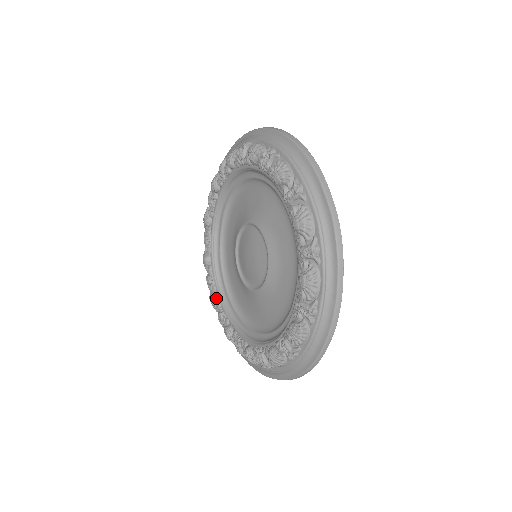
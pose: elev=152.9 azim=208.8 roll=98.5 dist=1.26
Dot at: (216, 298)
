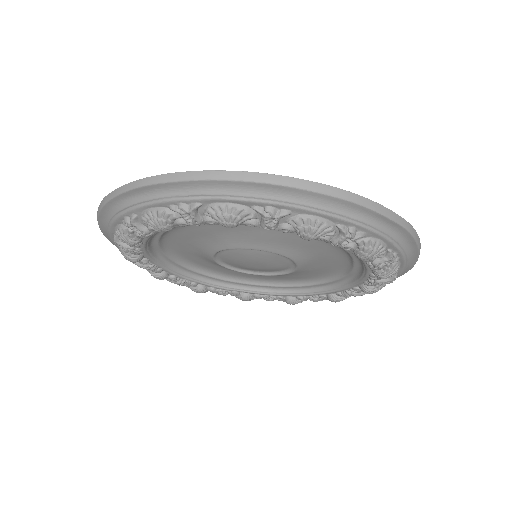
Dot at: (205, 288)
